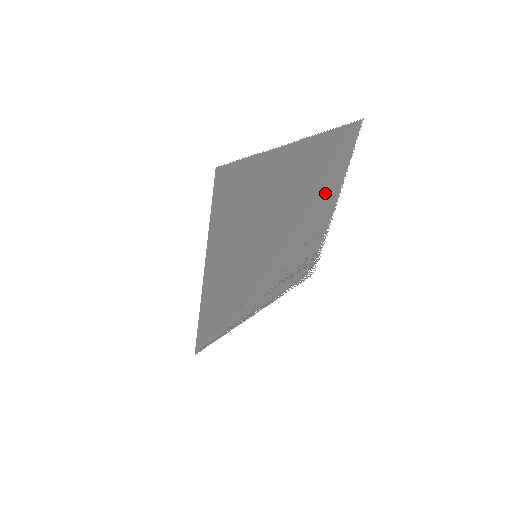
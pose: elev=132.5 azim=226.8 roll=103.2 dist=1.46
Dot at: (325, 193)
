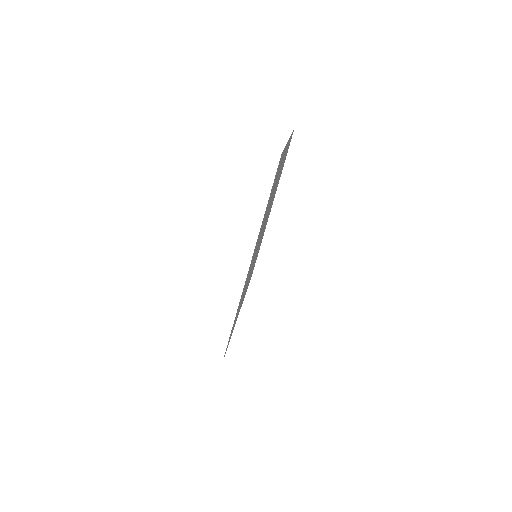
Dot at: occluded
